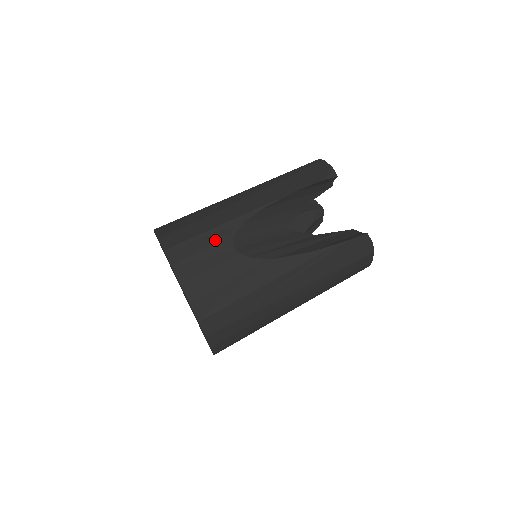
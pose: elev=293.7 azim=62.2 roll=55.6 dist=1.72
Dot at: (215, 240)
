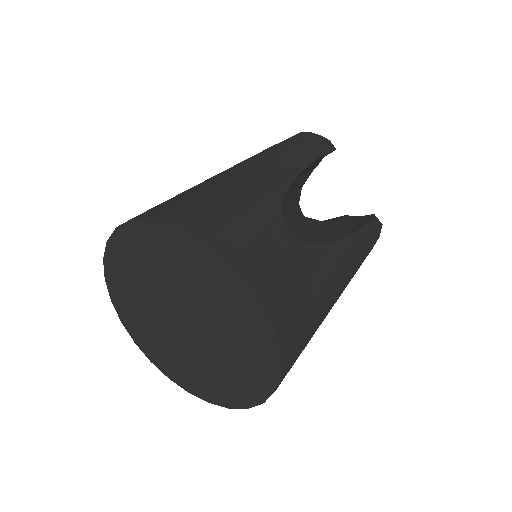
Dot at: (264, 220)
